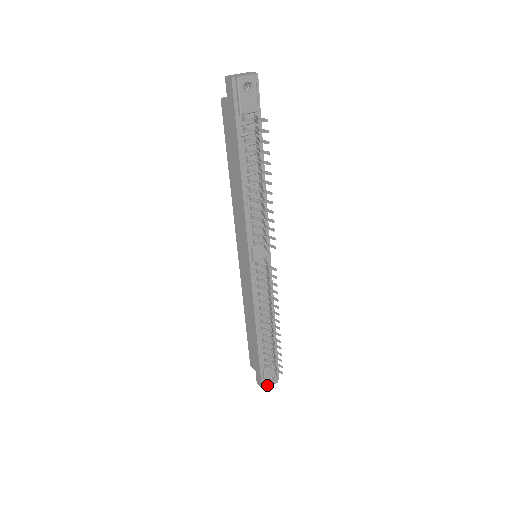
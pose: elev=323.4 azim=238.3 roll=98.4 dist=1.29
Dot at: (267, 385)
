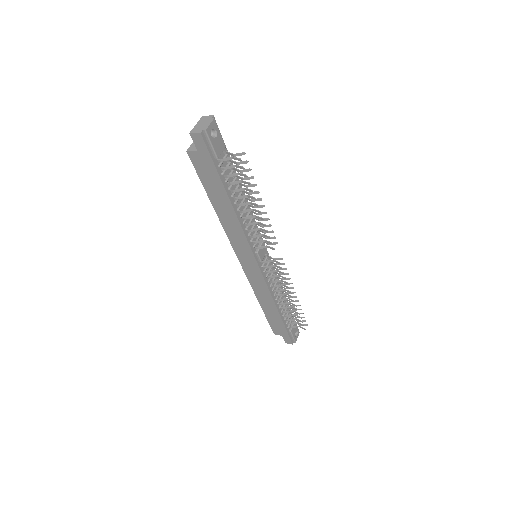
Dot at: (295, 340)
